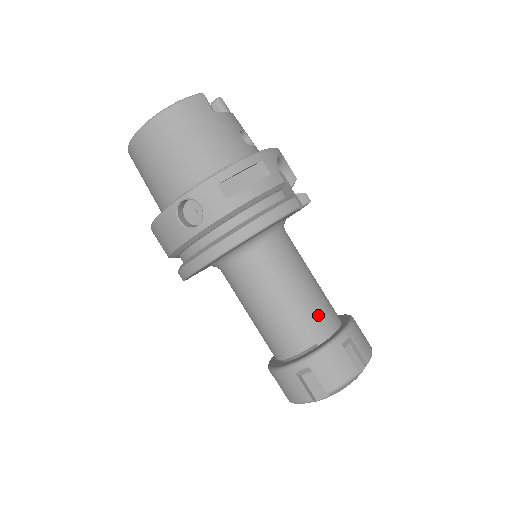
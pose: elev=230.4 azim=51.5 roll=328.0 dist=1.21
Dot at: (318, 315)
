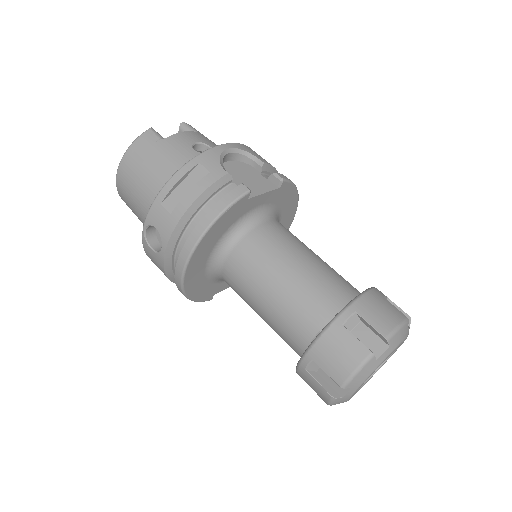
Dot at: (314, 298)
